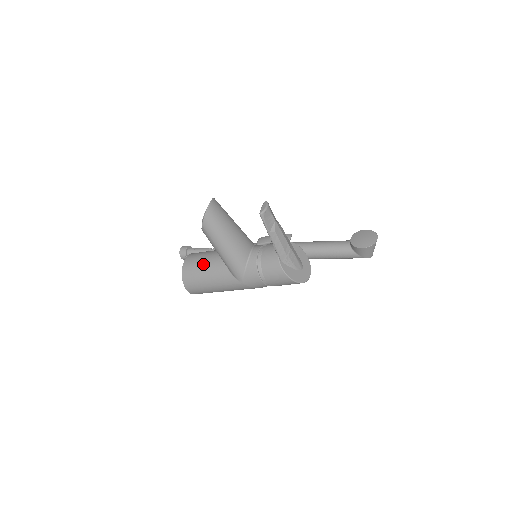
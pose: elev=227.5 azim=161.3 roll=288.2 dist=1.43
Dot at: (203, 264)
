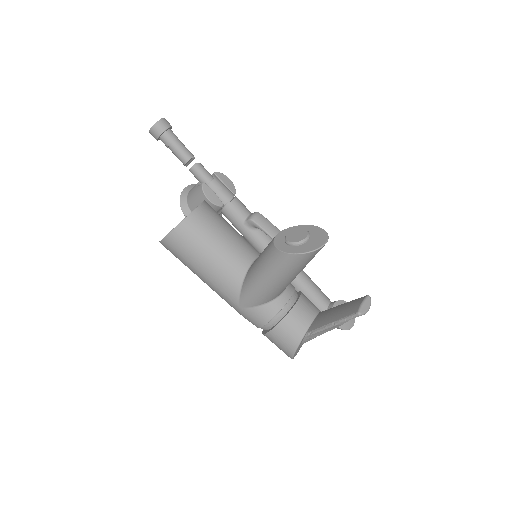
Dot at: (216, 245)
